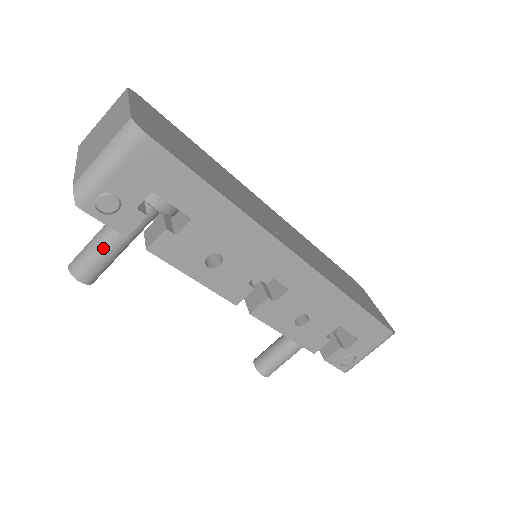
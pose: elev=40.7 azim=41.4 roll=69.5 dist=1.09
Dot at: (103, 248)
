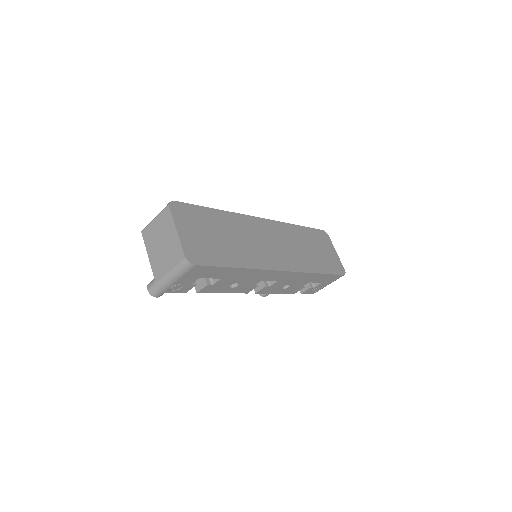
Dot at: occluded
